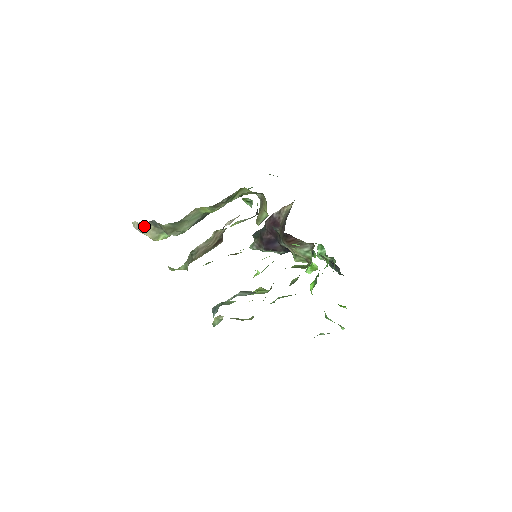
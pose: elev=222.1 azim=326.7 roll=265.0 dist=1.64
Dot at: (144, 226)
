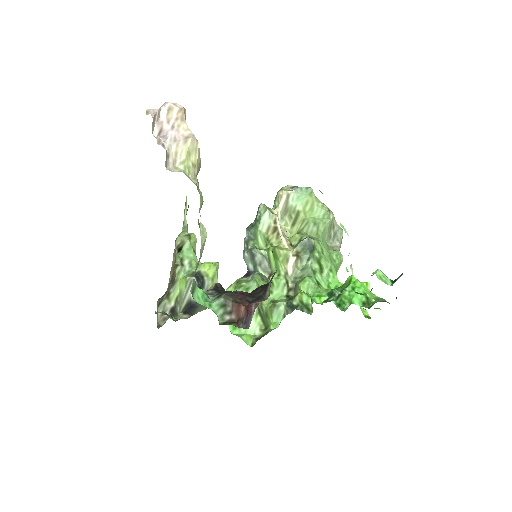
Dot at: occluded
